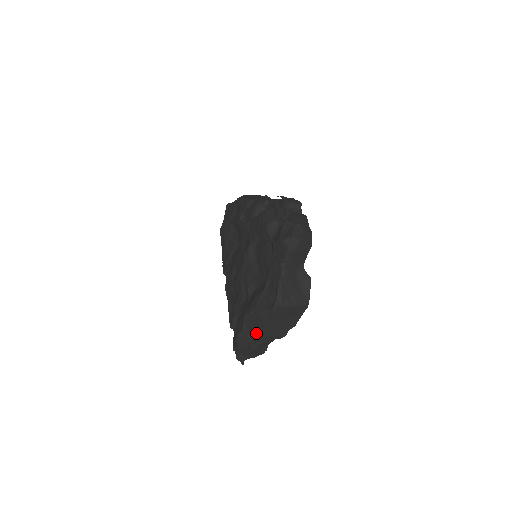
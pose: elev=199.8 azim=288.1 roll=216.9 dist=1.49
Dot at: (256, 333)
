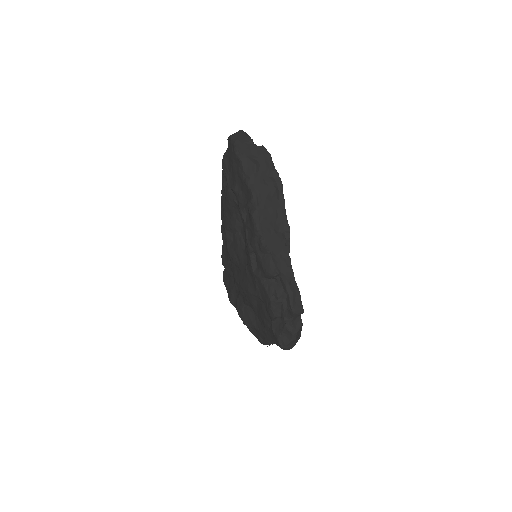
Dot at: occluded
